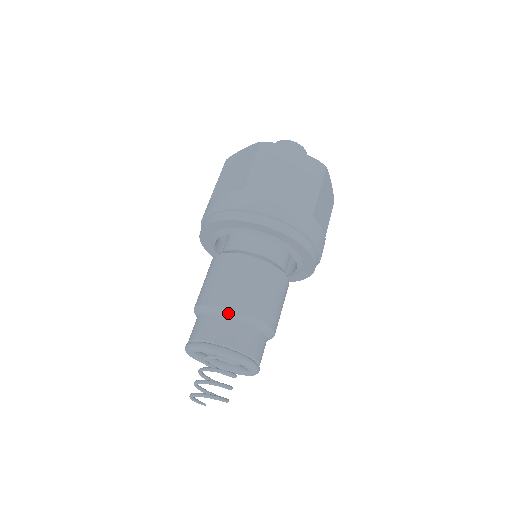
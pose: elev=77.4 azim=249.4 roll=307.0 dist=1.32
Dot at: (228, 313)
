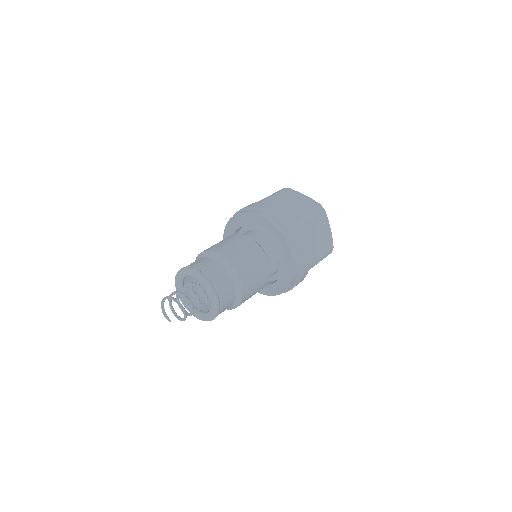
Dot at: (212, 255)
